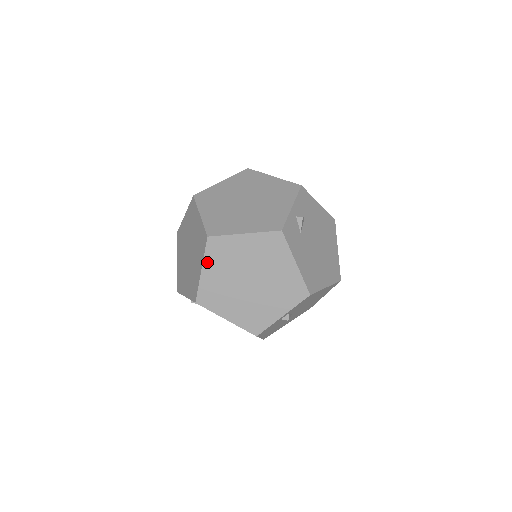
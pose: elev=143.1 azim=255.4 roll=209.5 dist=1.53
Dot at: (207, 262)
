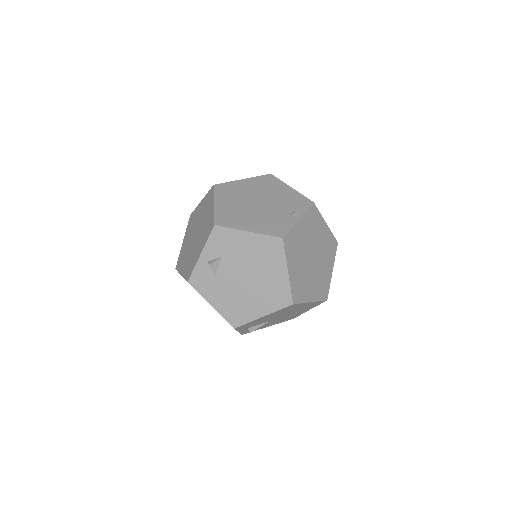
Dot at: occluded
